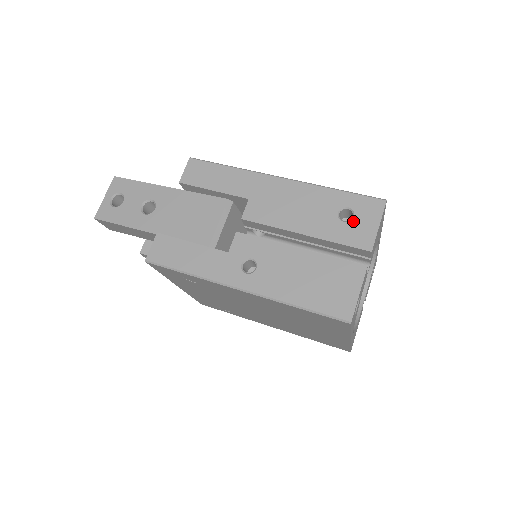
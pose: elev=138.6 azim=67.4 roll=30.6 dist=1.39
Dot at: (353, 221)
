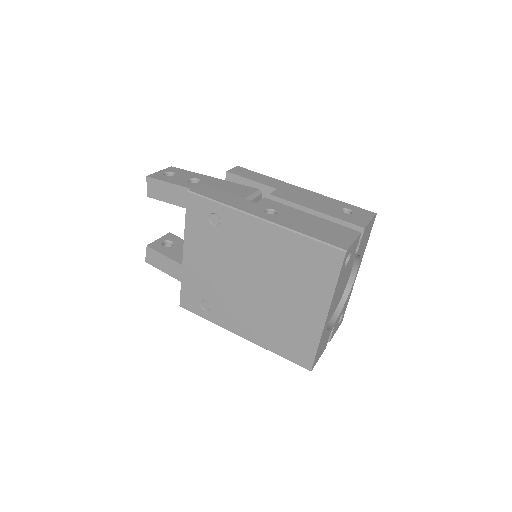
Dot at: (352, 214)
